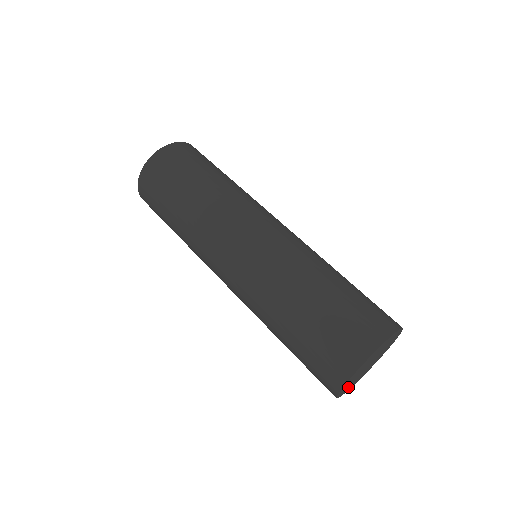
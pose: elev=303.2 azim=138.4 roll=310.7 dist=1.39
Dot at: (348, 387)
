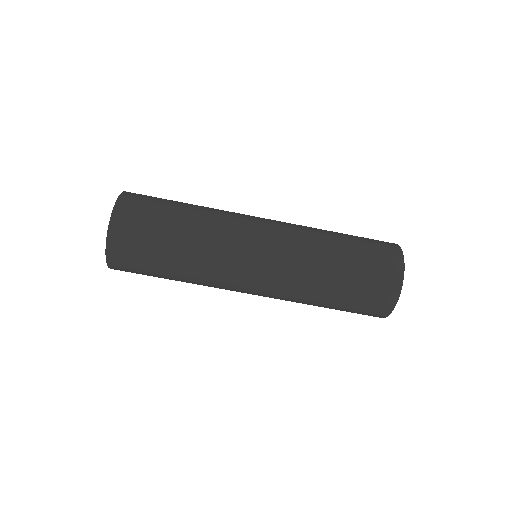
Dot at: occluded
